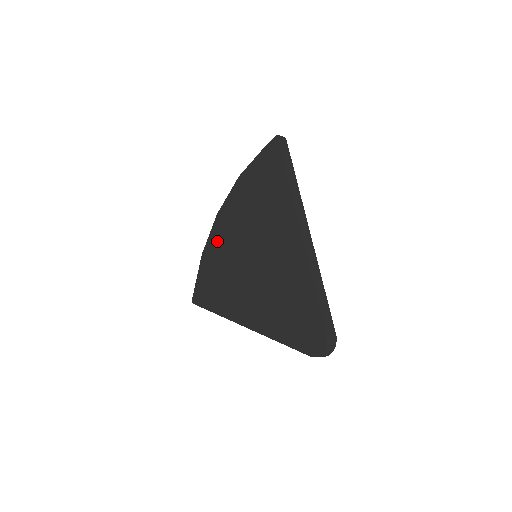
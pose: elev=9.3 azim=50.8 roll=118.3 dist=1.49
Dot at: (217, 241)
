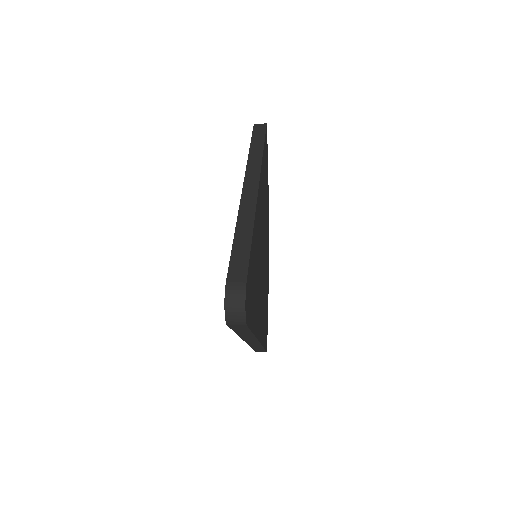
Dot at: occluded
